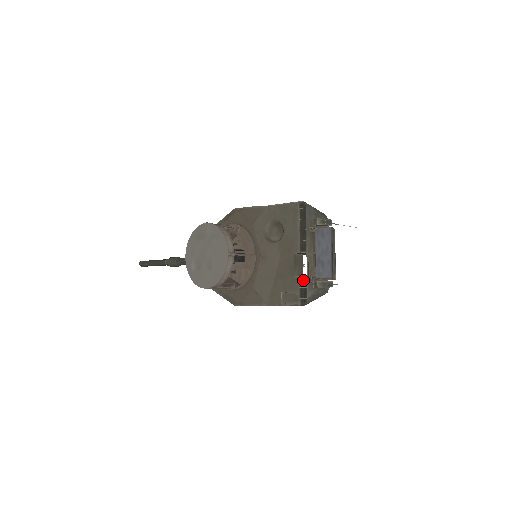
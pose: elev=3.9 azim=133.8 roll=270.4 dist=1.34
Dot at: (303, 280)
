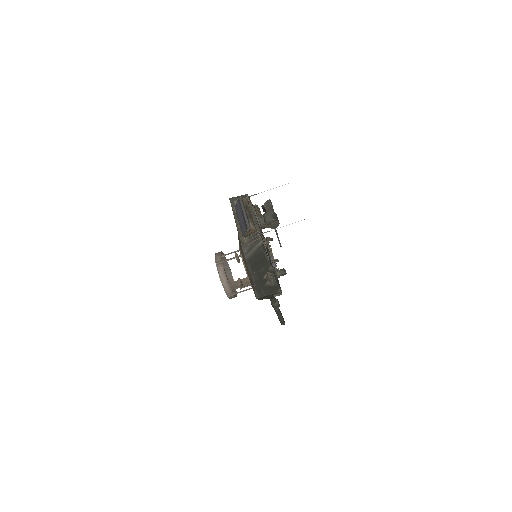
Dot at: occluded
